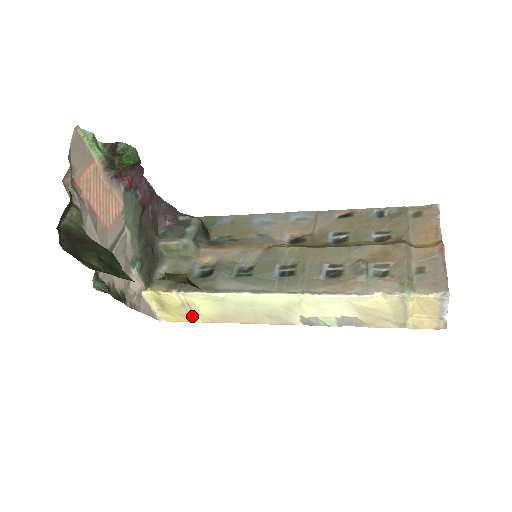
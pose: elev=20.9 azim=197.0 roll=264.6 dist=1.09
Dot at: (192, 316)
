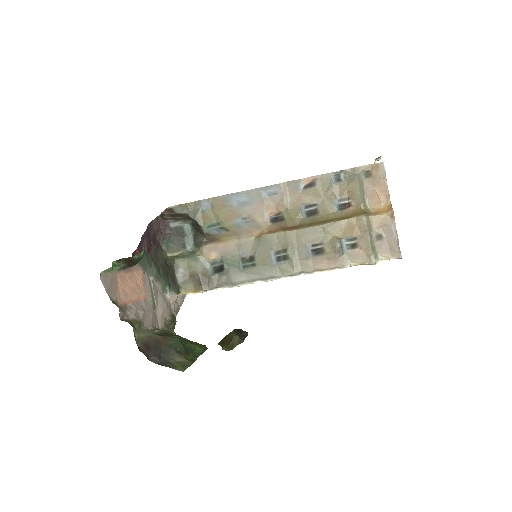
Dot at: occluded
